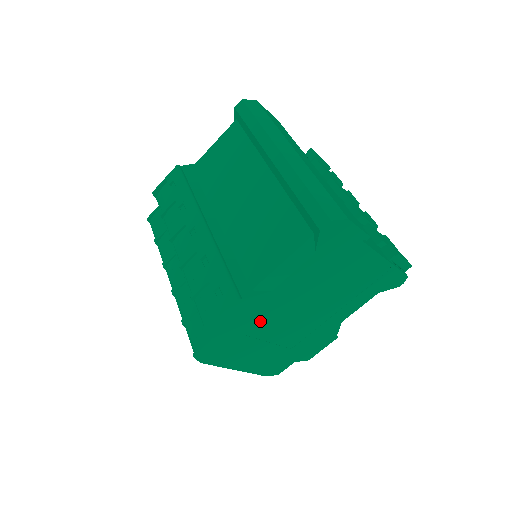
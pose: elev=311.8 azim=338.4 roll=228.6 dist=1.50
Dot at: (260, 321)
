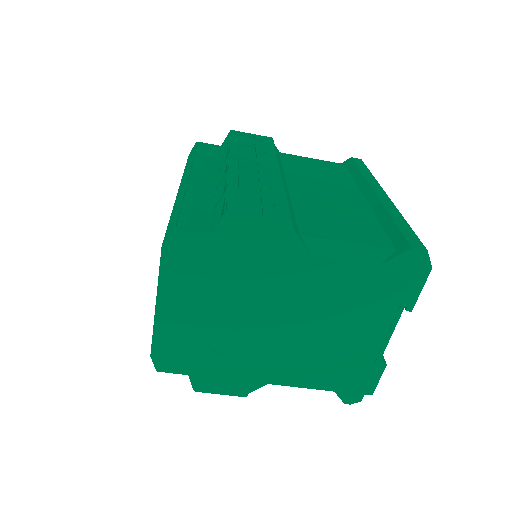
Dot at: (257, 276)
